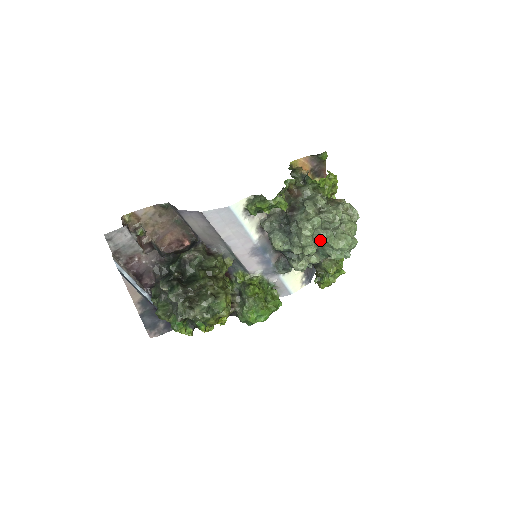
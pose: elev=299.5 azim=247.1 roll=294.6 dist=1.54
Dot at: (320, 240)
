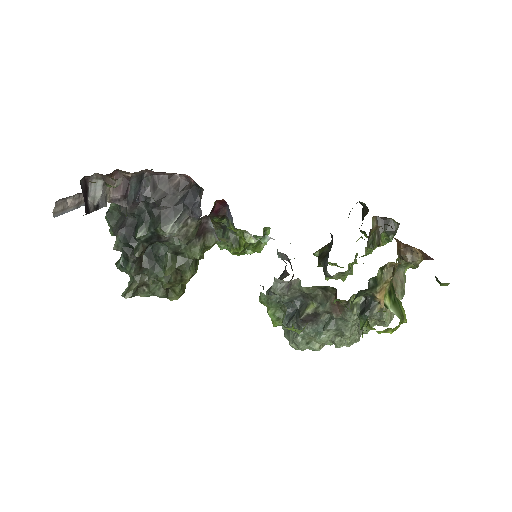
Dot at: occluded
